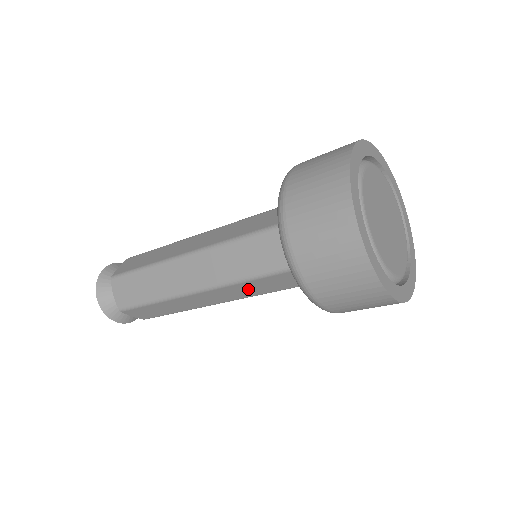
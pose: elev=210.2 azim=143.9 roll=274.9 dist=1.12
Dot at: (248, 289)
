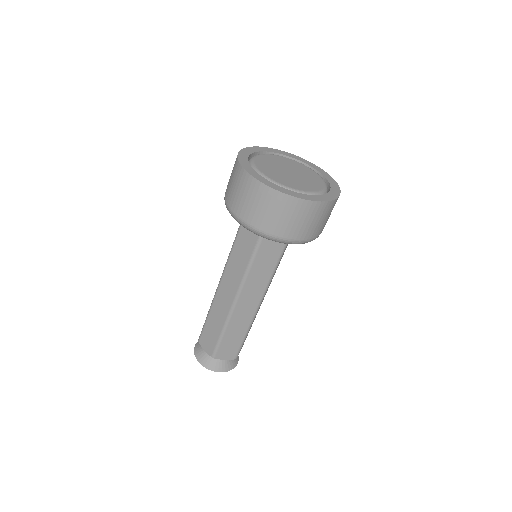
Dot at: (259, 275)
